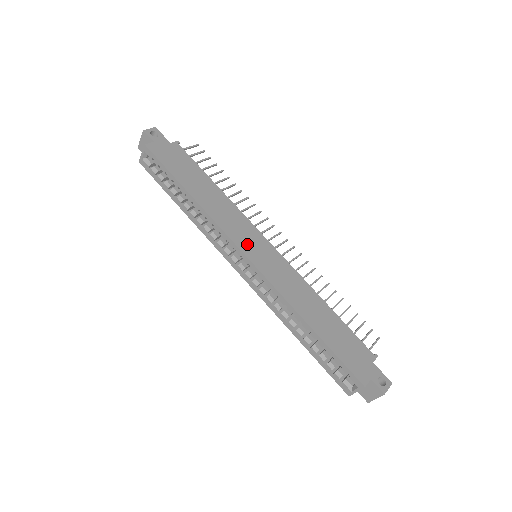
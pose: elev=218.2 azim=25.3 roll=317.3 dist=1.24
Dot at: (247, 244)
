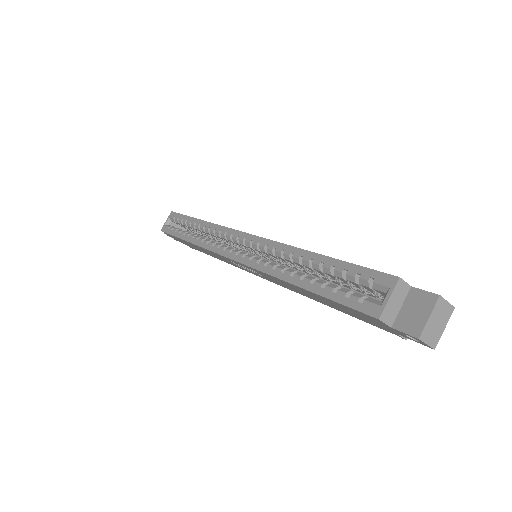
Dot at: occluded
